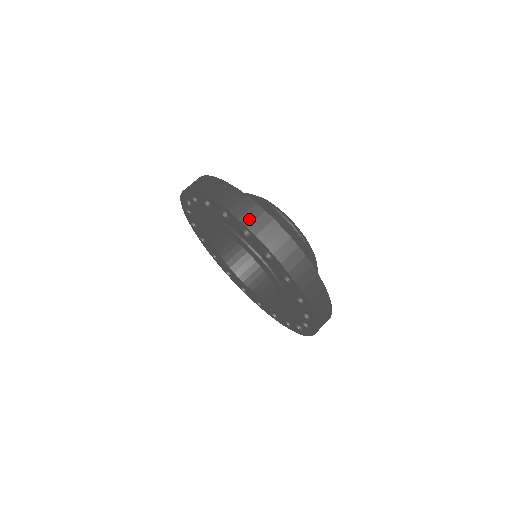
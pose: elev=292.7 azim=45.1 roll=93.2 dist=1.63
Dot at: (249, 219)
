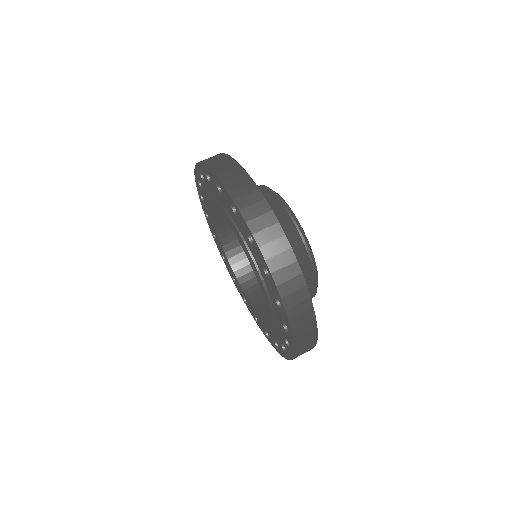
Dot at: (291, 302)
